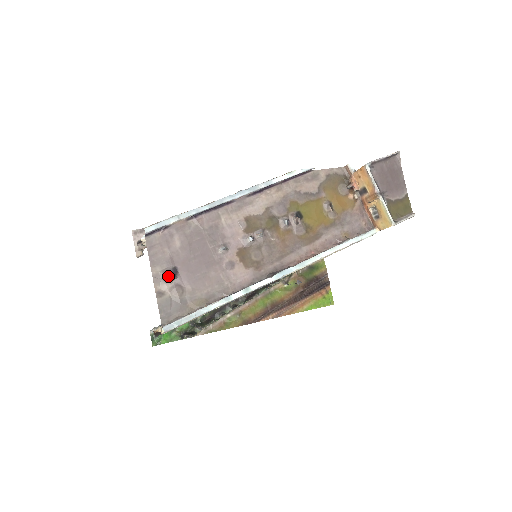
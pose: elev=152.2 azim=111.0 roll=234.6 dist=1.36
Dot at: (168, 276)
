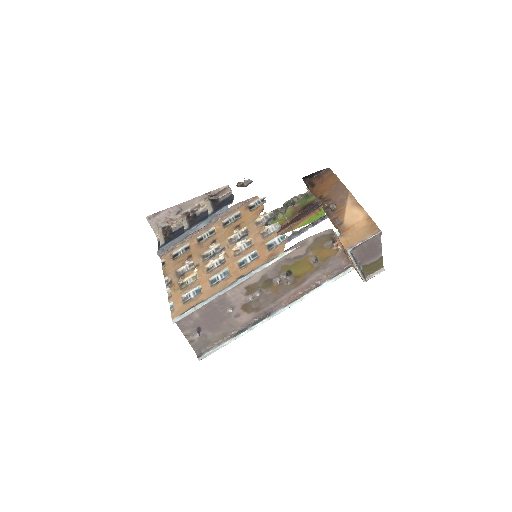
Dot at: (195, 336)
